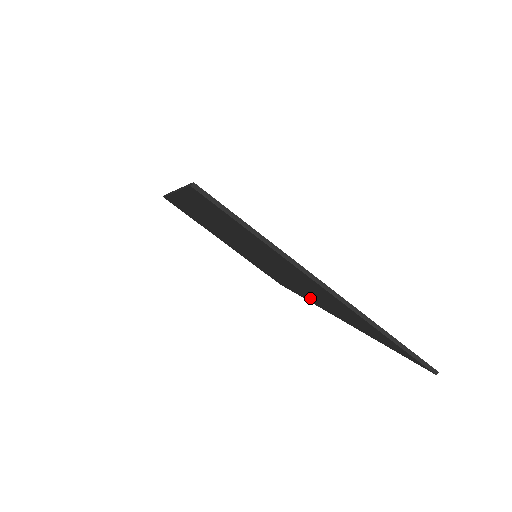
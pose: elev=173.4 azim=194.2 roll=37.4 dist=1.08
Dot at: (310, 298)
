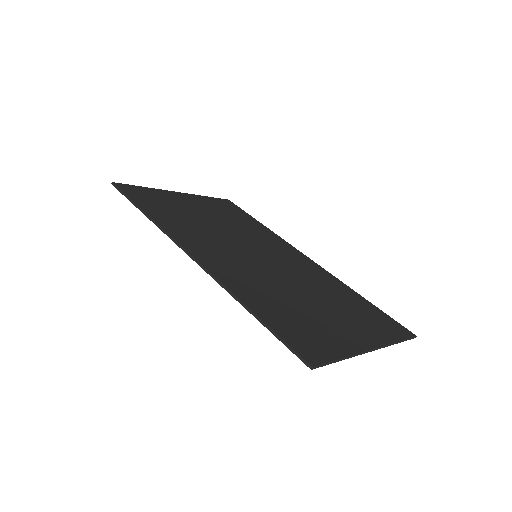
Dot at: occluded
